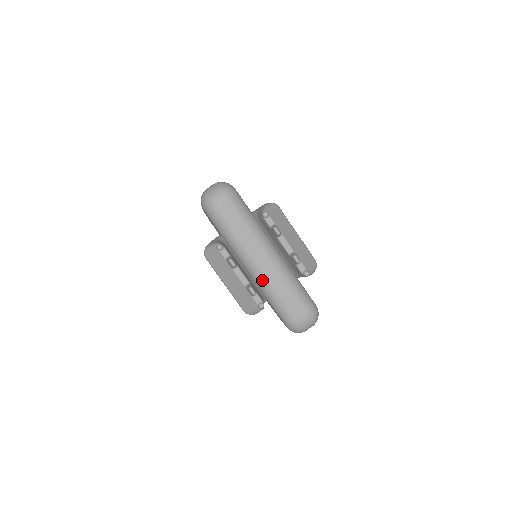
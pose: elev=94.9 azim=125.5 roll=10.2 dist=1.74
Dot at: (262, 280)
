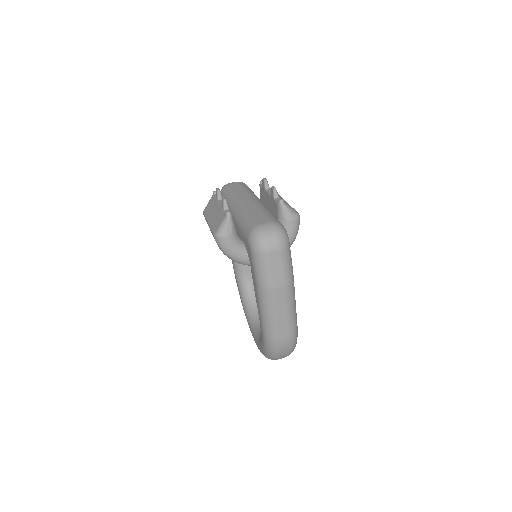
Dot at: (240, 210)
